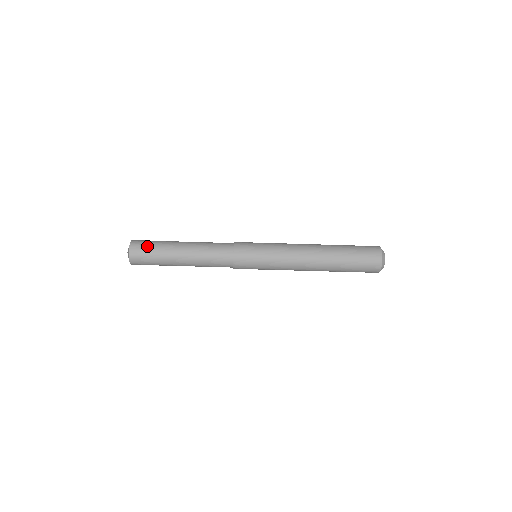
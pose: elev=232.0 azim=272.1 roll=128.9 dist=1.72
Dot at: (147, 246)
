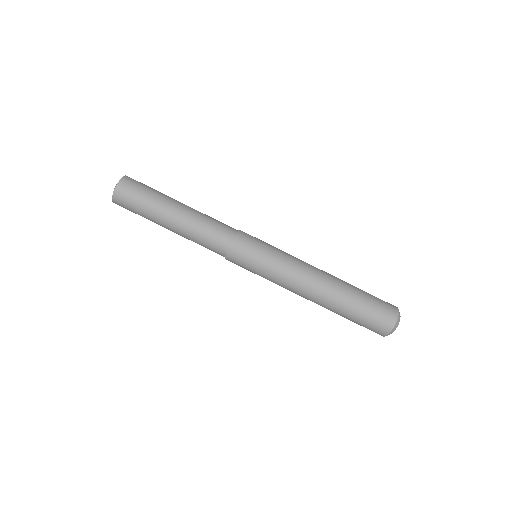
Dot at: (137, 194)
